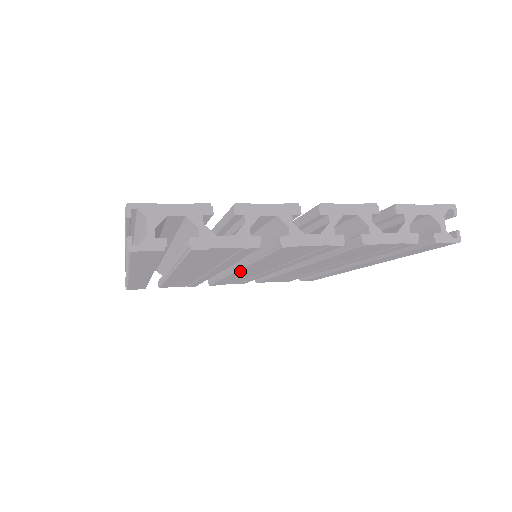
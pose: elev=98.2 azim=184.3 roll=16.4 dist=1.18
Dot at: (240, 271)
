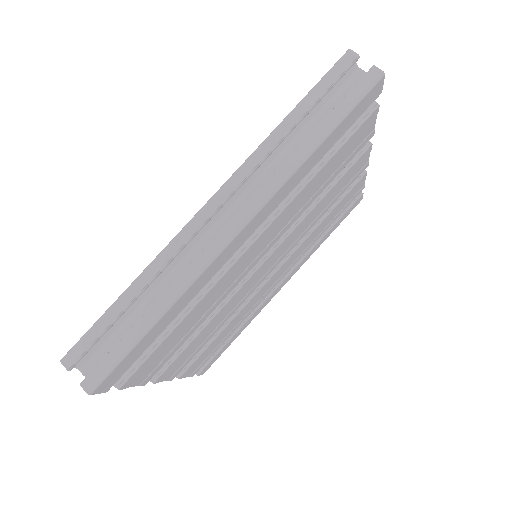
Dot at: (270, 257)
